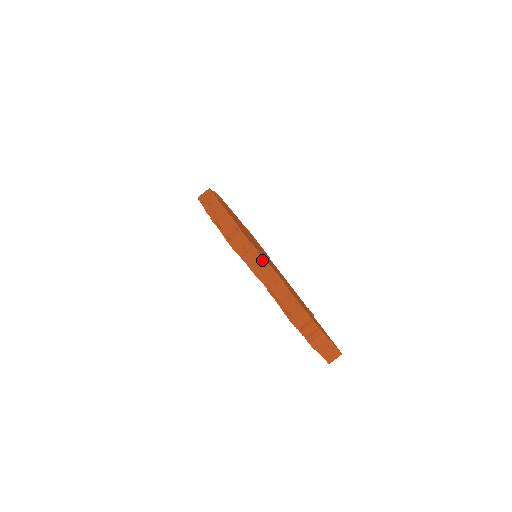
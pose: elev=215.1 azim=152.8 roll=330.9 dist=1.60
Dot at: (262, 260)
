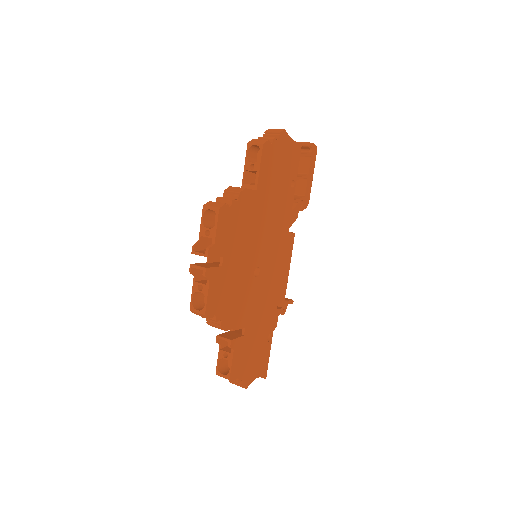
Dot at: (219, 327)
